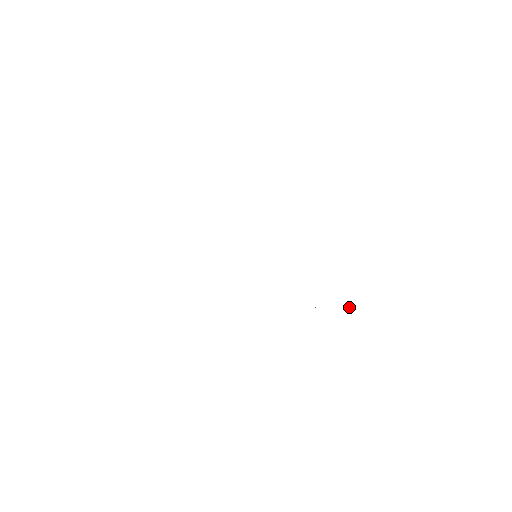
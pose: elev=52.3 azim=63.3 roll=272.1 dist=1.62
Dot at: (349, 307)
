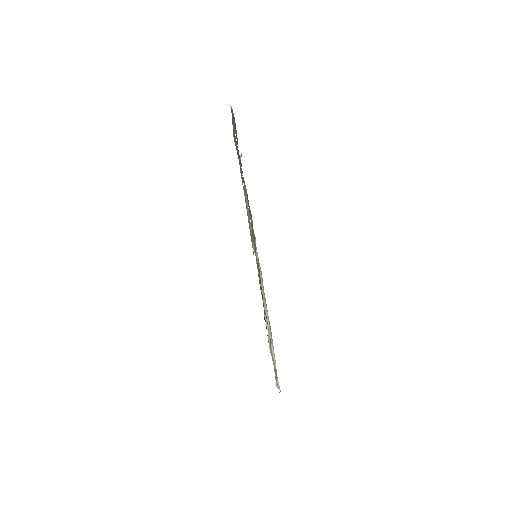
Dot at: occluded
